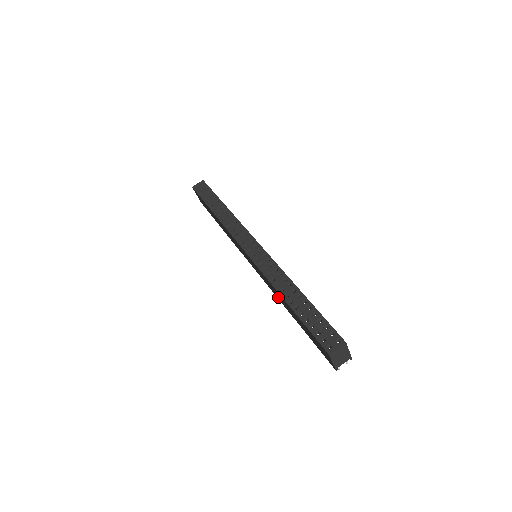
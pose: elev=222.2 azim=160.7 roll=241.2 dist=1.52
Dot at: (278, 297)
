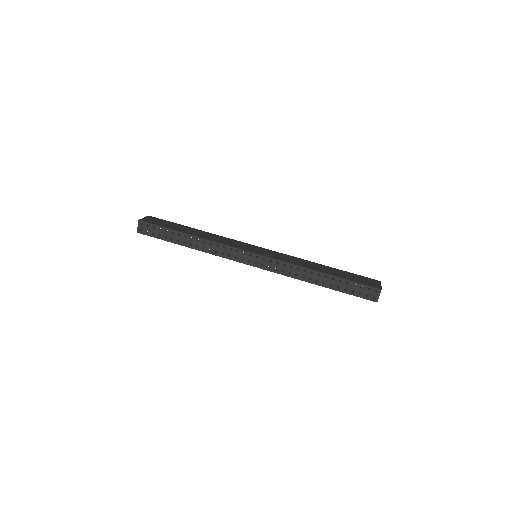
Dot at: occluded
